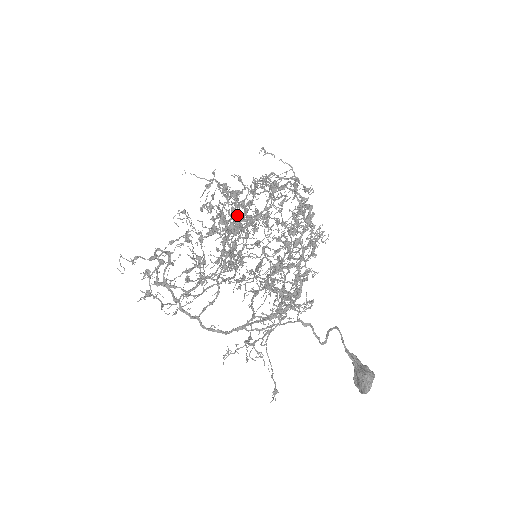
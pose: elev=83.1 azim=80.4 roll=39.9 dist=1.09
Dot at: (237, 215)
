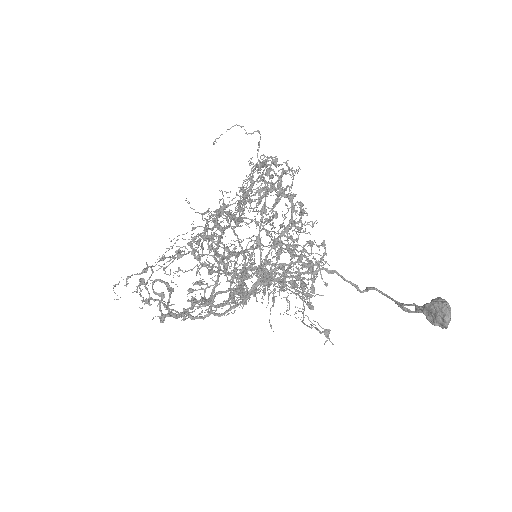
Dot at: (233, 261)
